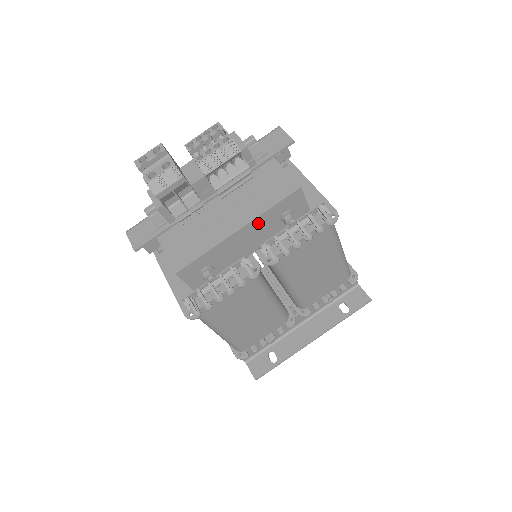
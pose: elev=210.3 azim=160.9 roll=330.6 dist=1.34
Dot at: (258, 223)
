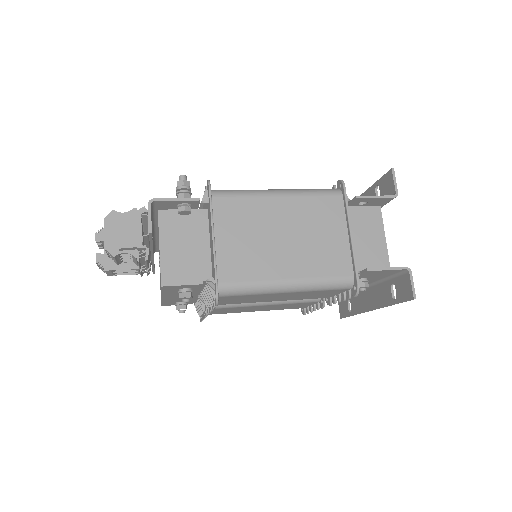
Dot at: (169, 294)
